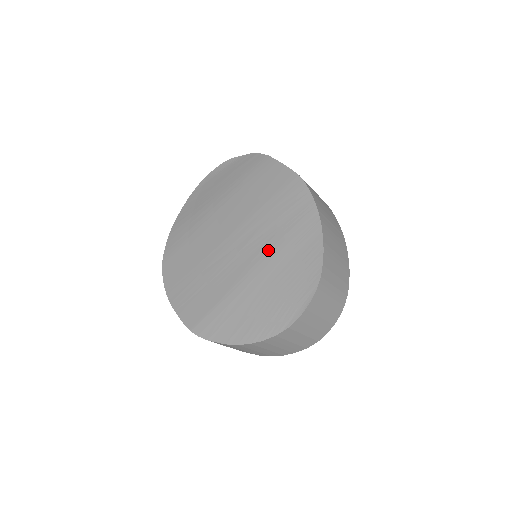
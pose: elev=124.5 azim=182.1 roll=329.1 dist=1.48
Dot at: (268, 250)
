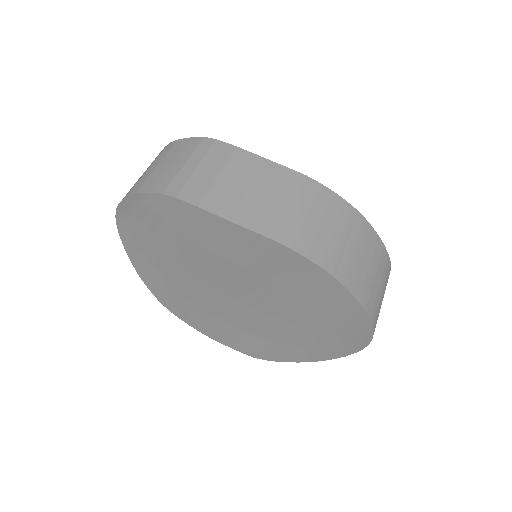
Dot at: (290, 309)
